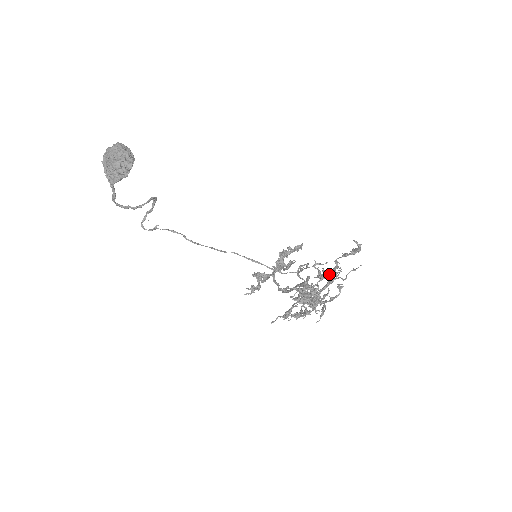
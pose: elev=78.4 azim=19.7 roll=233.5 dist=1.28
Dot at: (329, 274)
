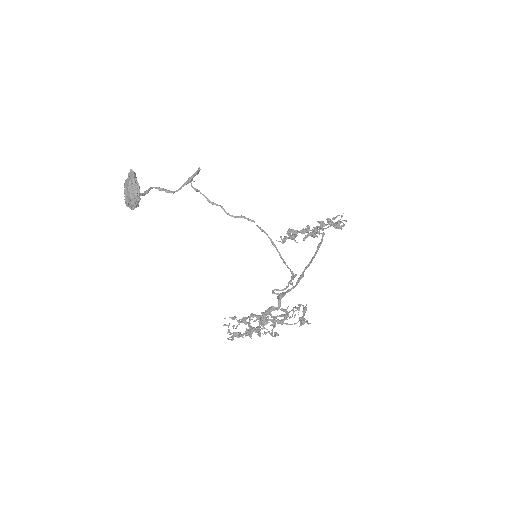
Dot at: (265, 328)
